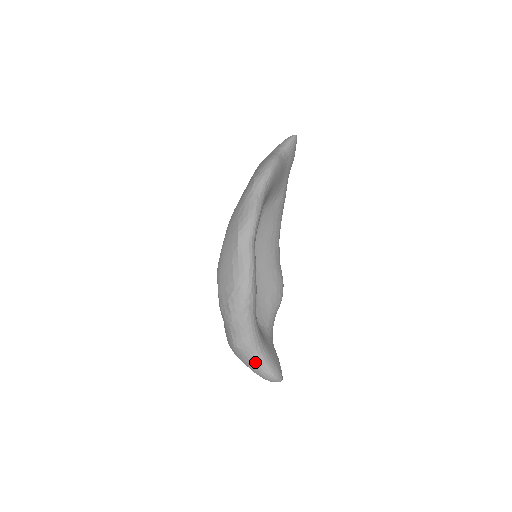
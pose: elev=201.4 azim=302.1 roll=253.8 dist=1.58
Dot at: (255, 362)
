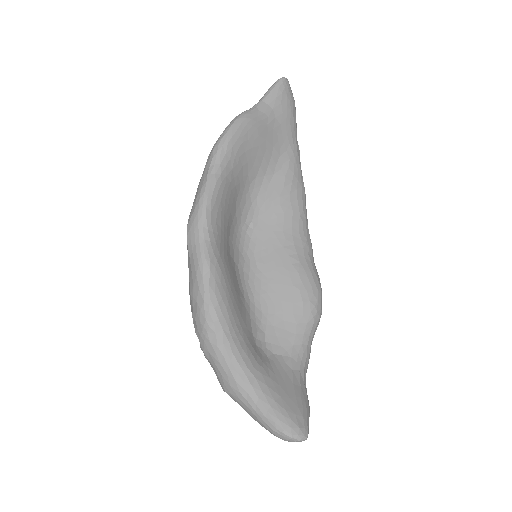
Dot at: (252, 412)
